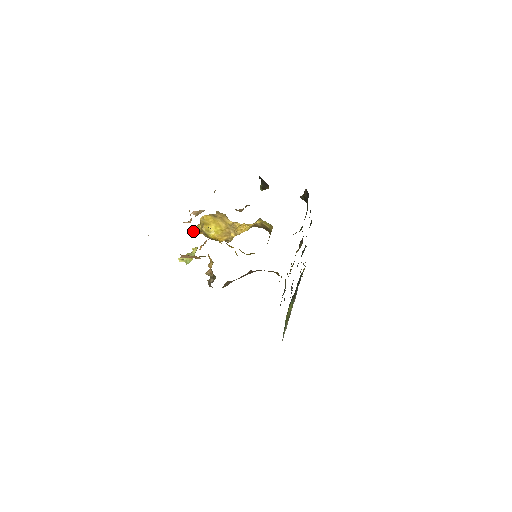
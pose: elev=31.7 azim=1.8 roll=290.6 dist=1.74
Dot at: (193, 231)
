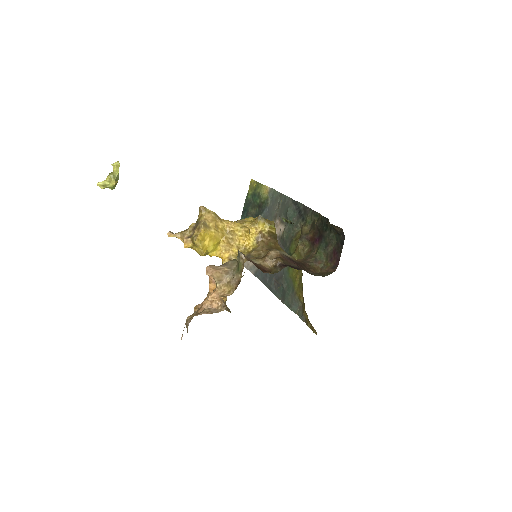
Dot at: (171, 233)
